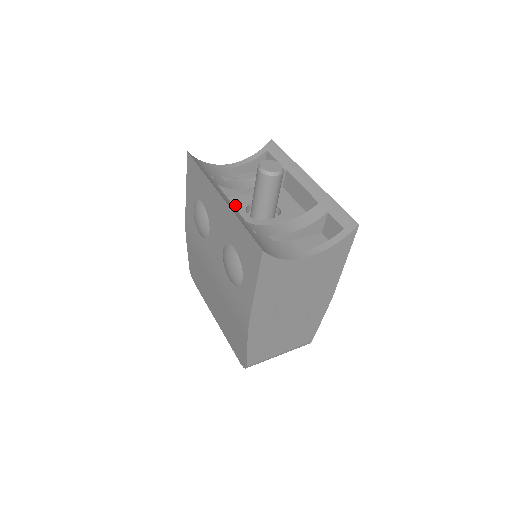
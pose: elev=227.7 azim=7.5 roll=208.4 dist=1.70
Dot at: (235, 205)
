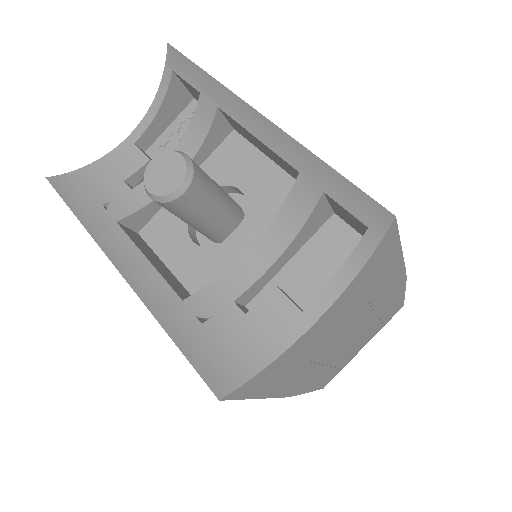
Dot at: (169, 228)
